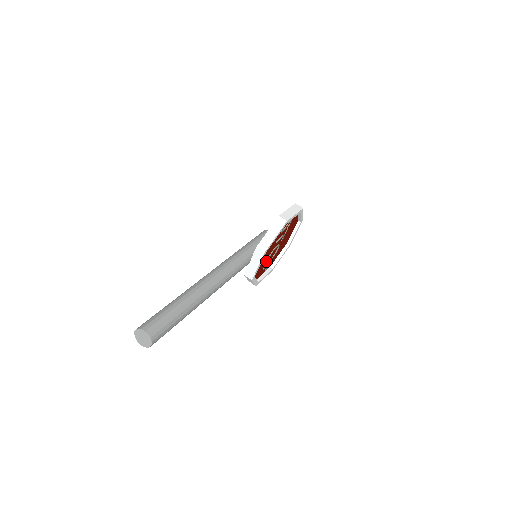
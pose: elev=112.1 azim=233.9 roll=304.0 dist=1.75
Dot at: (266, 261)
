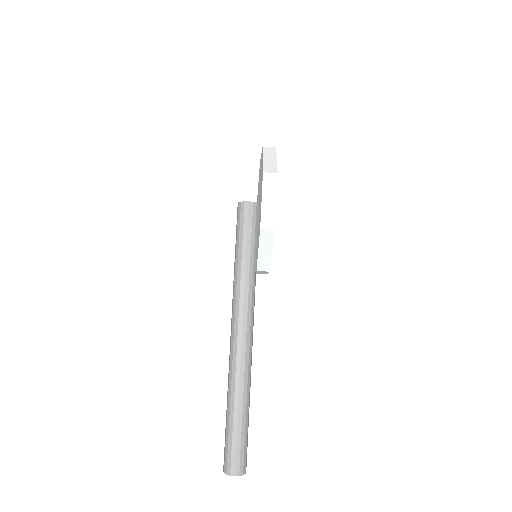
Dot at: occluded
